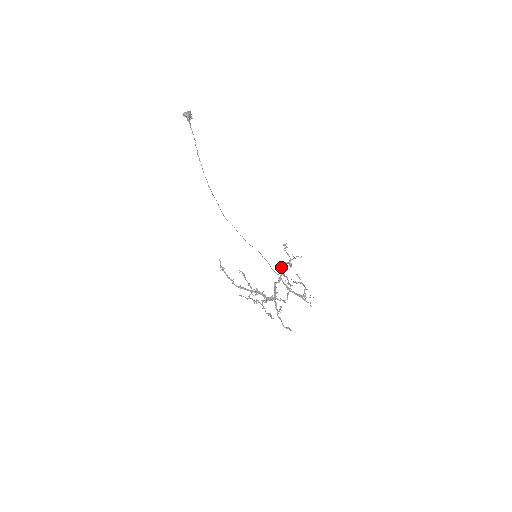
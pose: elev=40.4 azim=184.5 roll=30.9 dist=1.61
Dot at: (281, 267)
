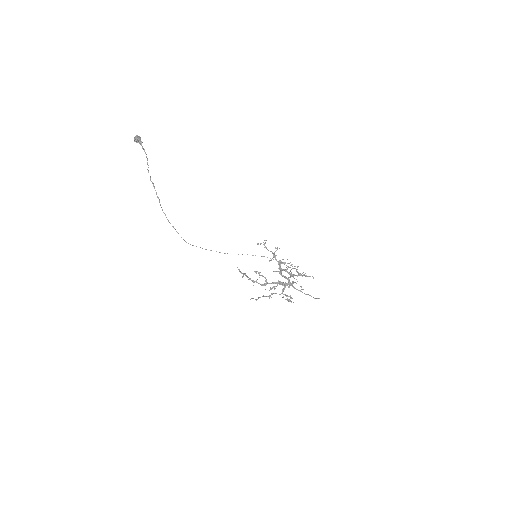
Dot at: (275, 259)
